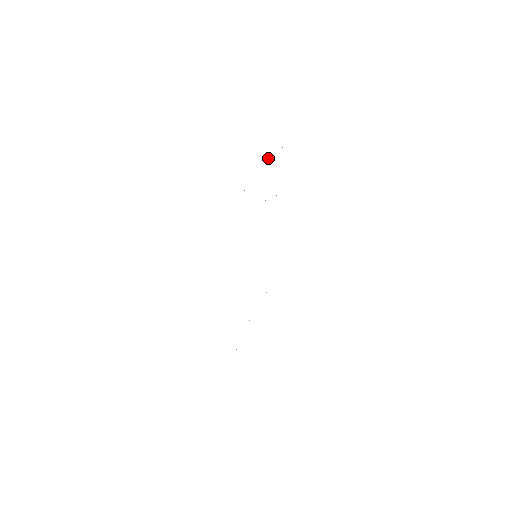
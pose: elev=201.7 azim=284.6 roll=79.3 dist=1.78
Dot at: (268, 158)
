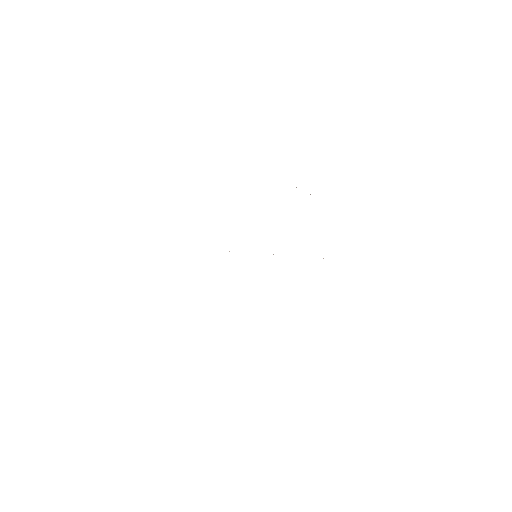
Dot at: occluded
